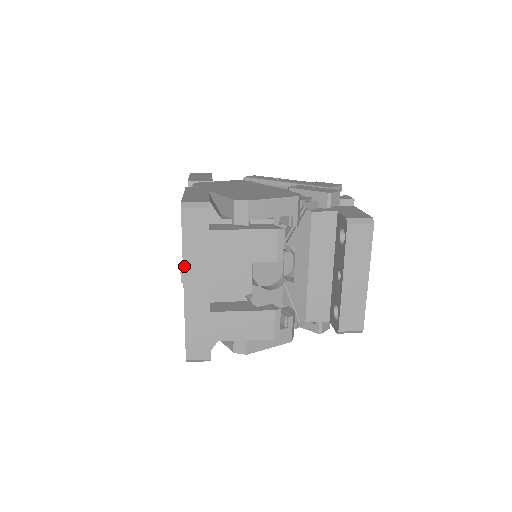
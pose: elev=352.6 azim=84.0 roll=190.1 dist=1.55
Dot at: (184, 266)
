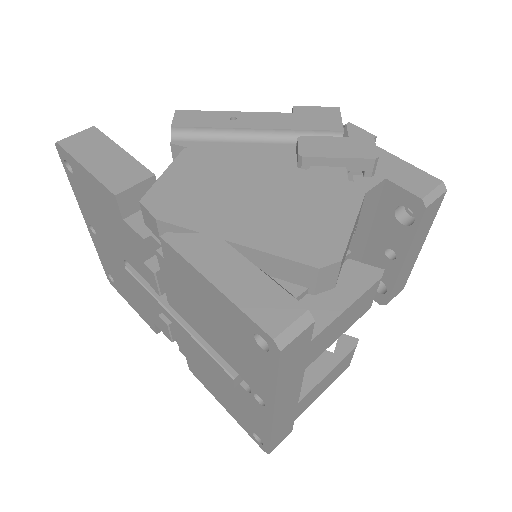
Dot at: (276, 398)
